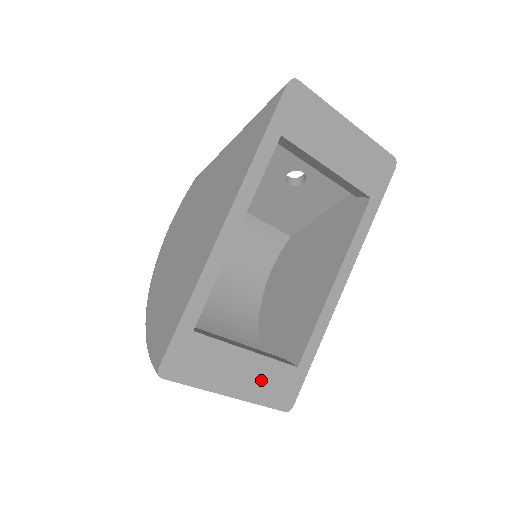
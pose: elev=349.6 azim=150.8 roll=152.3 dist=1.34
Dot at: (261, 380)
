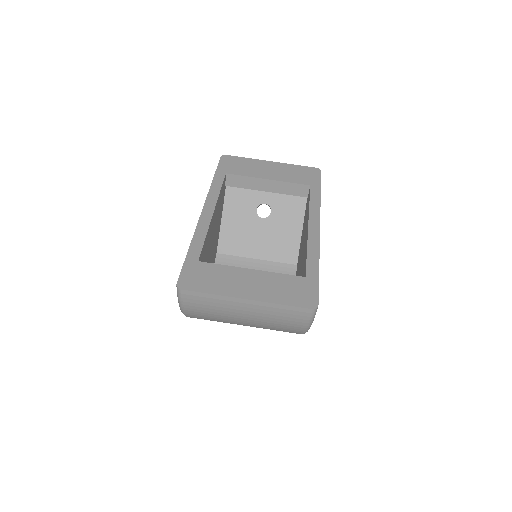
Dot at: (273, 287)
